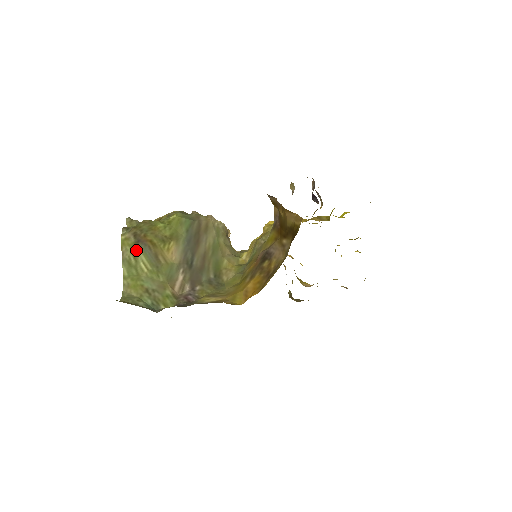
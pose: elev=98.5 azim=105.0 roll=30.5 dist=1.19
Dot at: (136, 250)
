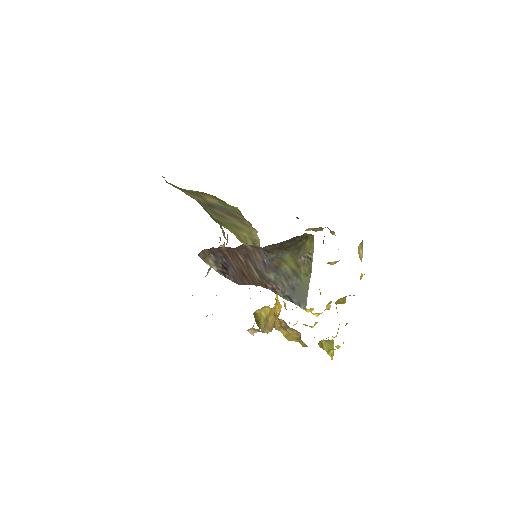
Dot at: occluded
